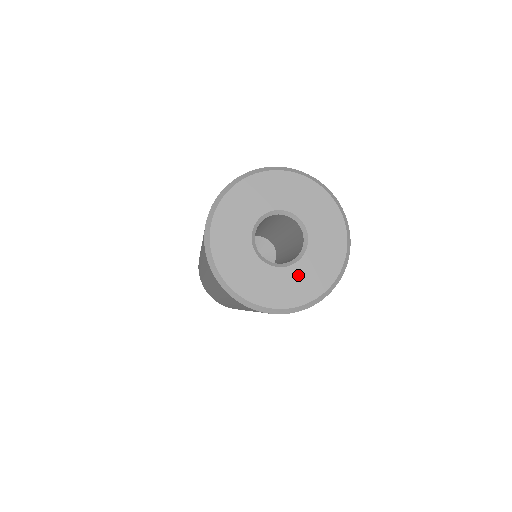
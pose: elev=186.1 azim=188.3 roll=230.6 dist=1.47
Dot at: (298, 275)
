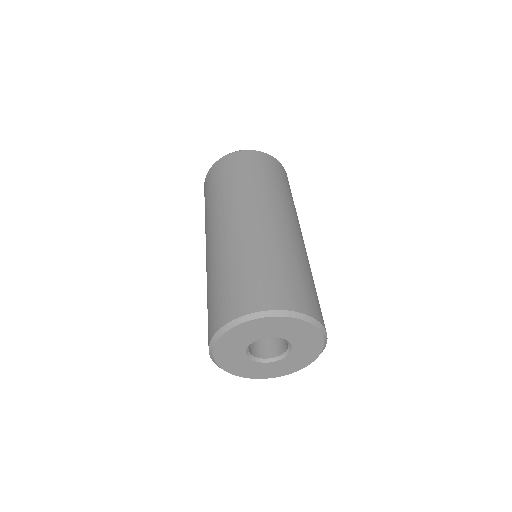
Dot at: (274, 366)
